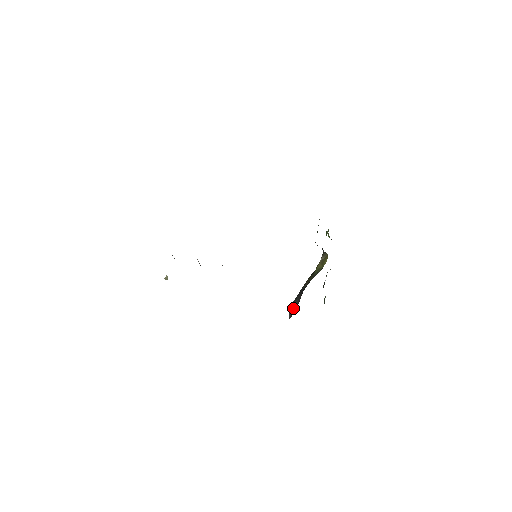
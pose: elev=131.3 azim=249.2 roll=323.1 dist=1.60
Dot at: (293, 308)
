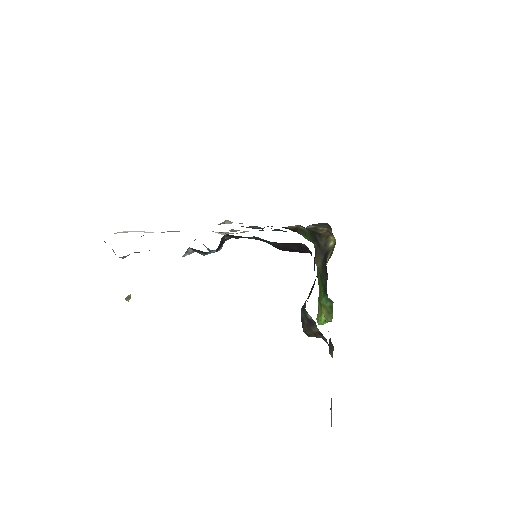
Dot at: occluded
